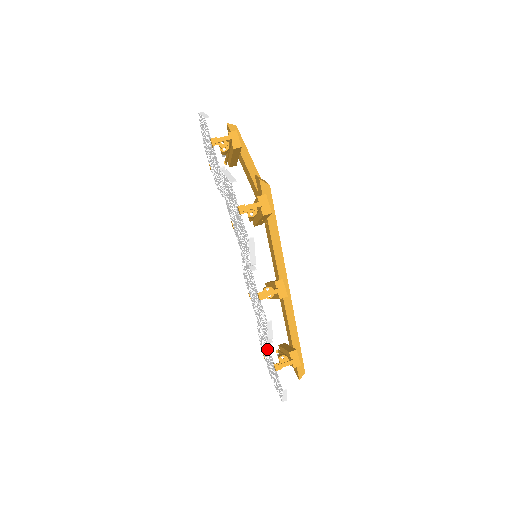
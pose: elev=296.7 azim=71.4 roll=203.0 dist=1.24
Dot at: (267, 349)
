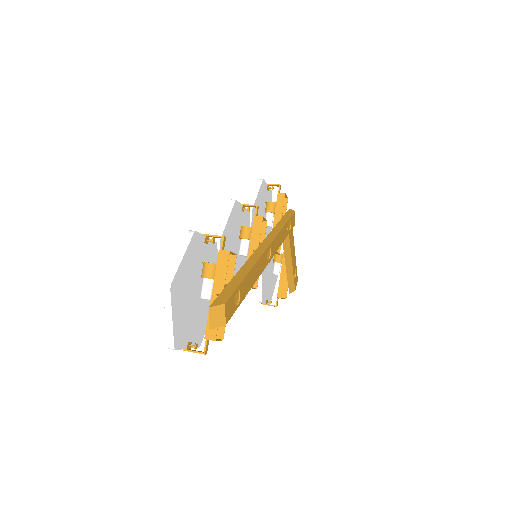
Dot at: occluded
